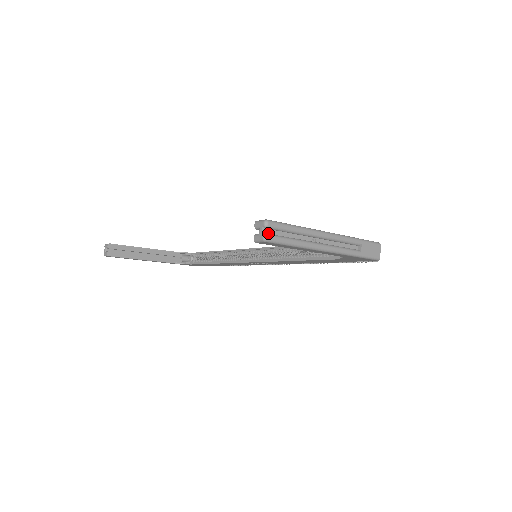
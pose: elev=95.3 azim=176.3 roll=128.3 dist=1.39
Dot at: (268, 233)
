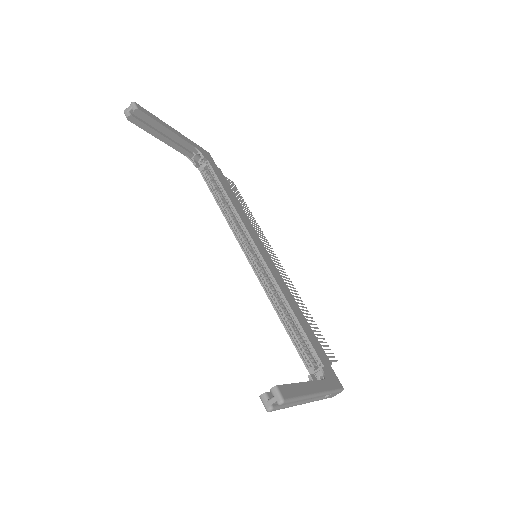
Dot at: (275, 403)
